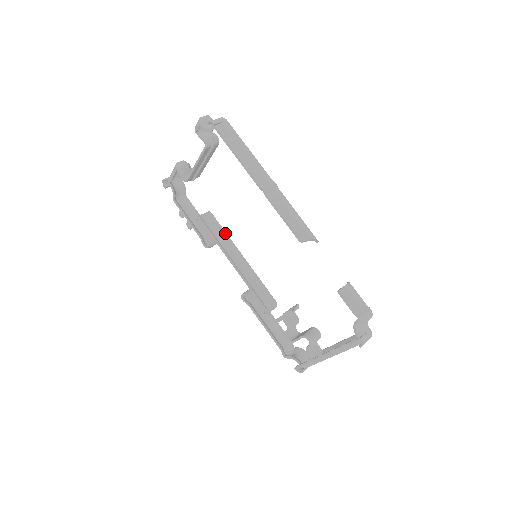
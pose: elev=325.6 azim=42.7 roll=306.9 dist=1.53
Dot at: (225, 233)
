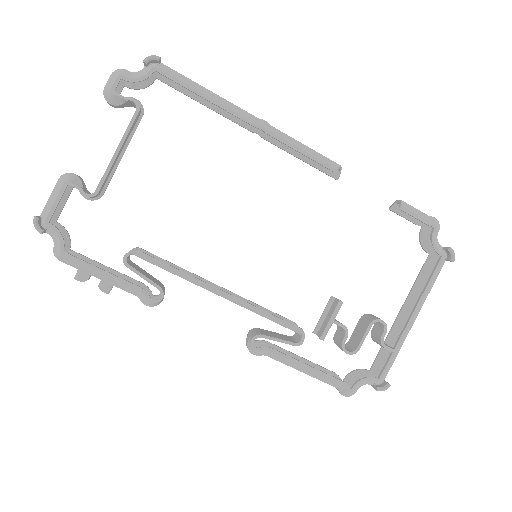
Dot at: (177, 266)
